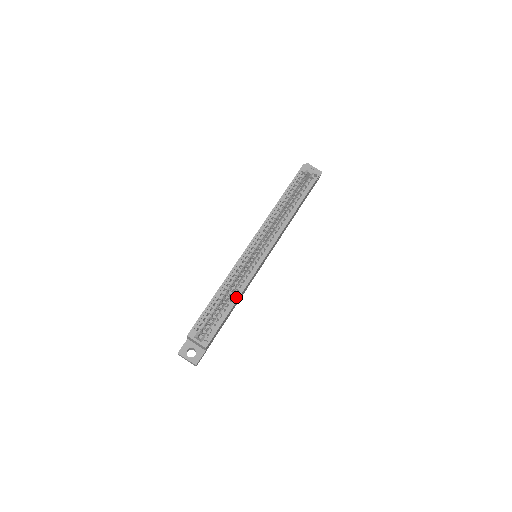
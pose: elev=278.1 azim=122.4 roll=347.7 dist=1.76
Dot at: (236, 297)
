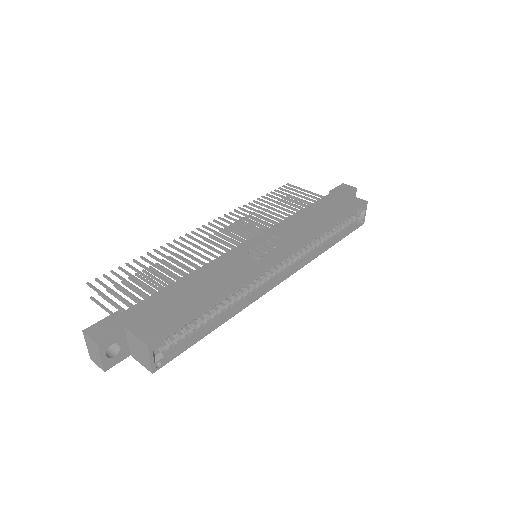
Dot at: (226, 318)
